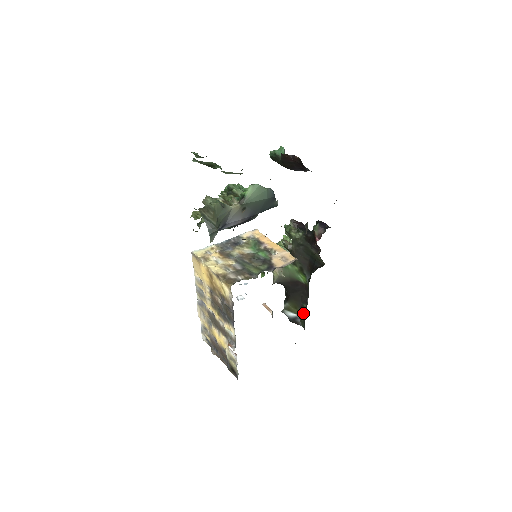
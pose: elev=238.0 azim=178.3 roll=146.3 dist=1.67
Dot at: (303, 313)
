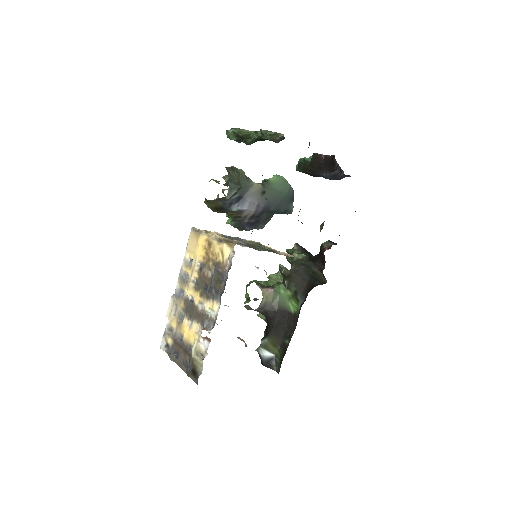
Dot at: (282, 351)
